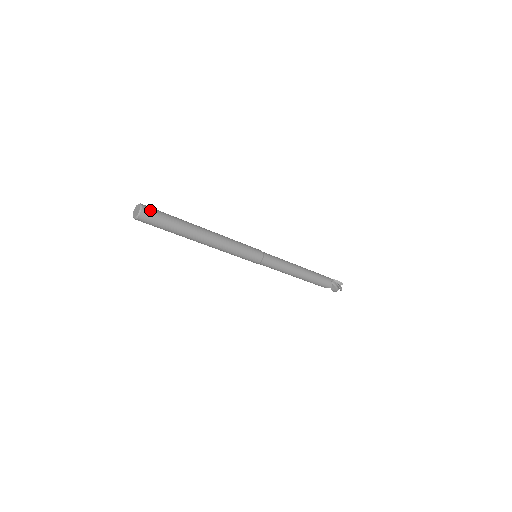
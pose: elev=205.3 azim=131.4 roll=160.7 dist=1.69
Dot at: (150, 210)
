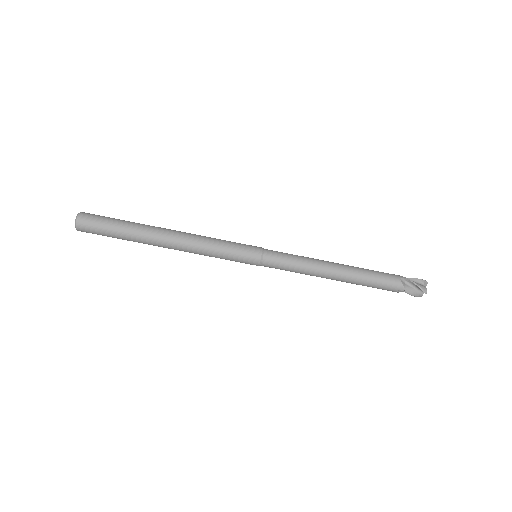
Dot at: occluded
